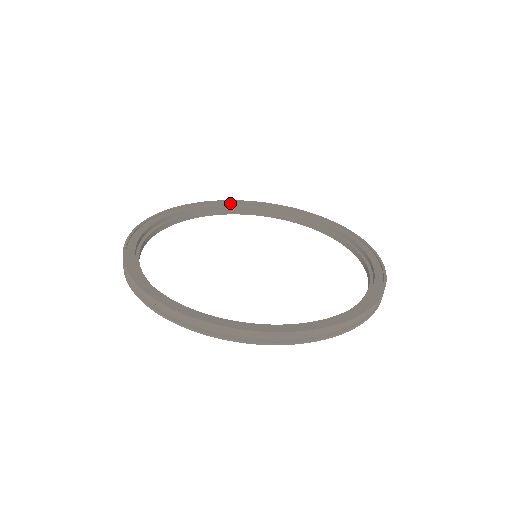
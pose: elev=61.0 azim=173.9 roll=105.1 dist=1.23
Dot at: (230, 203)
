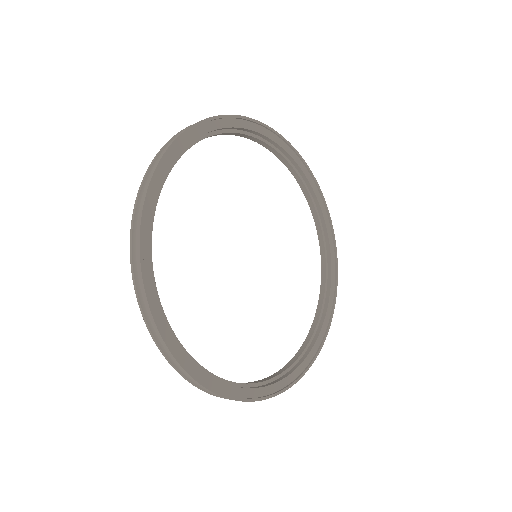
Dot at: (205, 128)
